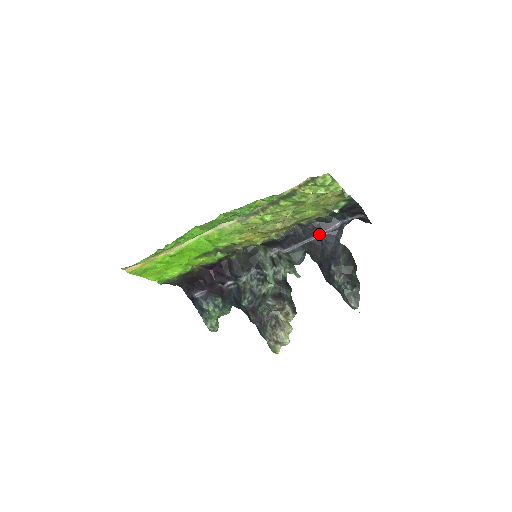
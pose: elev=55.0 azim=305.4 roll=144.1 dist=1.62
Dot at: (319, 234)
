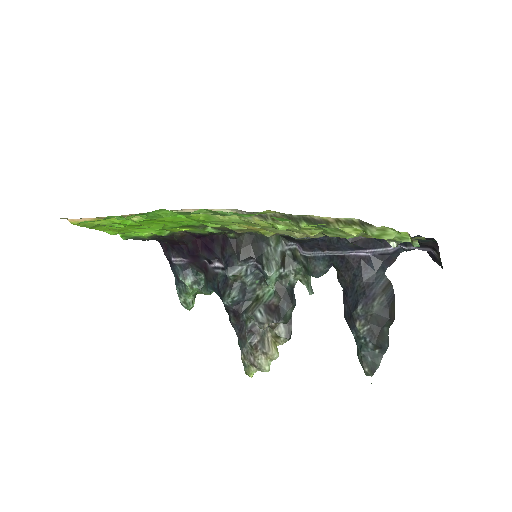
Dot at: (359, 251)
